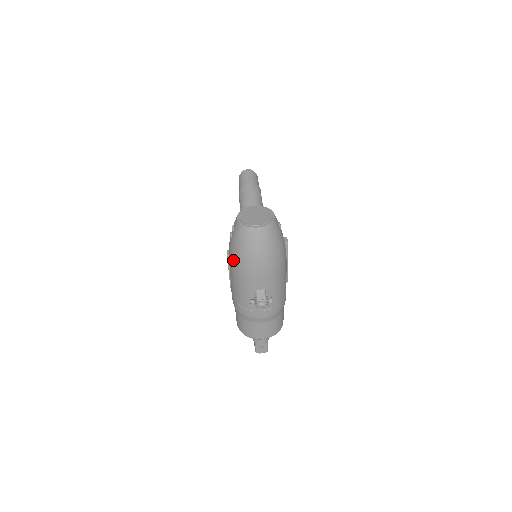
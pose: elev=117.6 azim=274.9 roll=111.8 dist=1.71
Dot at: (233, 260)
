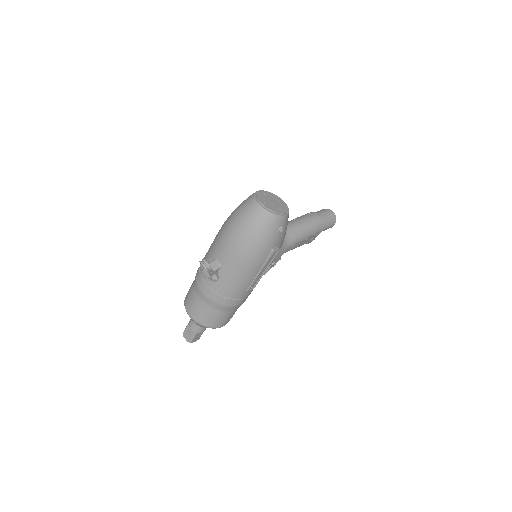
Dot at: (226, 220)
